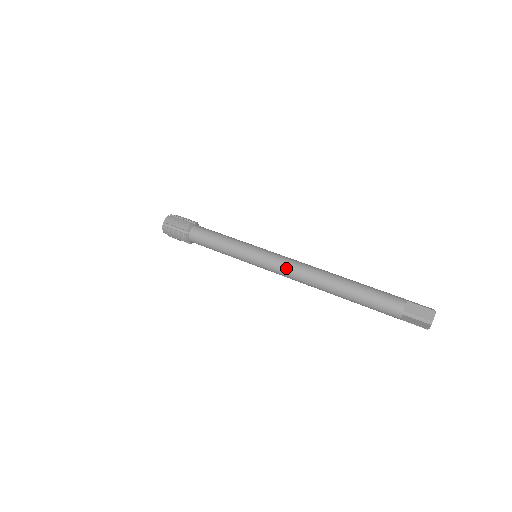
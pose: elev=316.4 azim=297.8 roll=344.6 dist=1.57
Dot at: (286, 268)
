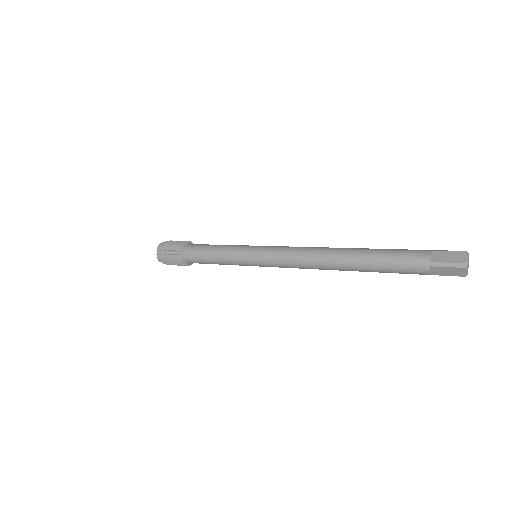
Dot at: (288, 256)
